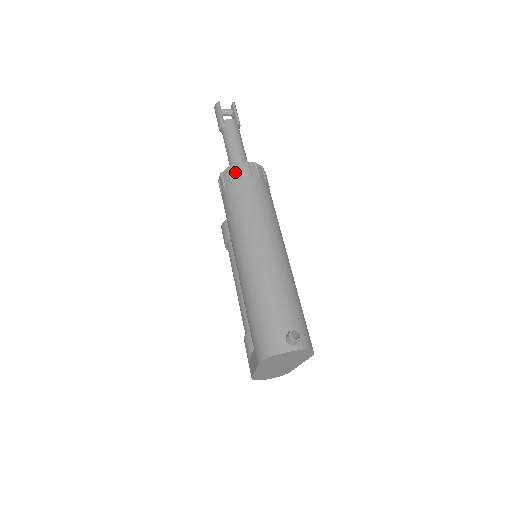
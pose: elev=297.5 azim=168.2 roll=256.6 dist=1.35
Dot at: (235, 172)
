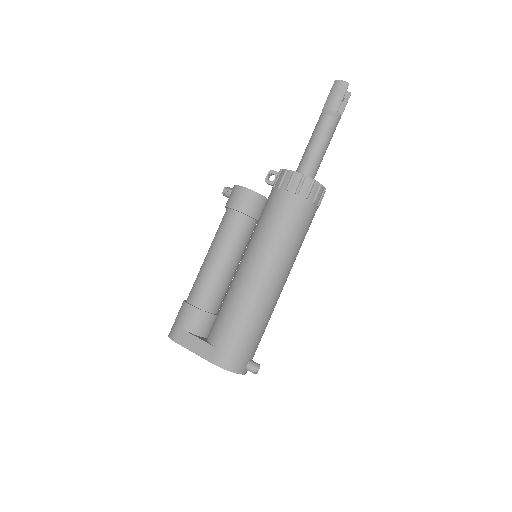
Dot at: (315, 192)
